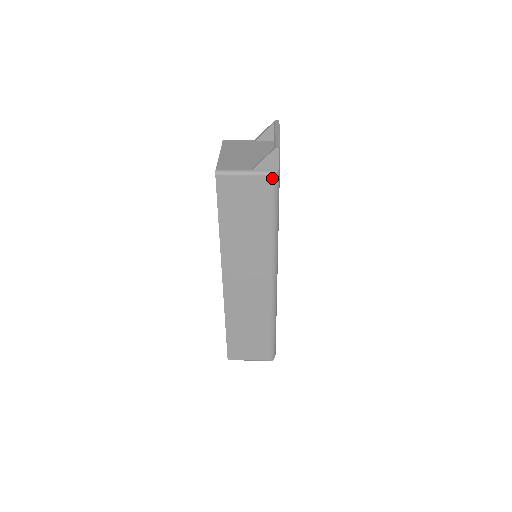
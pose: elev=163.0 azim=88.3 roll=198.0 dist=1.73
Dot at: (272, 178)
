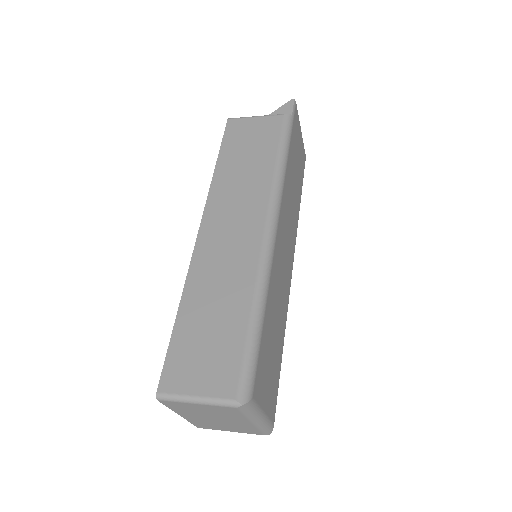
Dot at: (284, 117)
